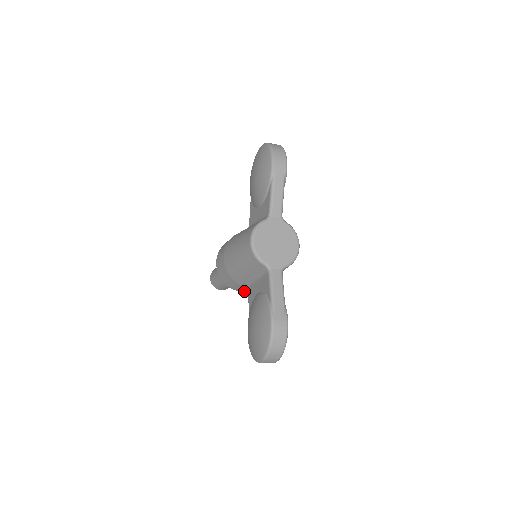
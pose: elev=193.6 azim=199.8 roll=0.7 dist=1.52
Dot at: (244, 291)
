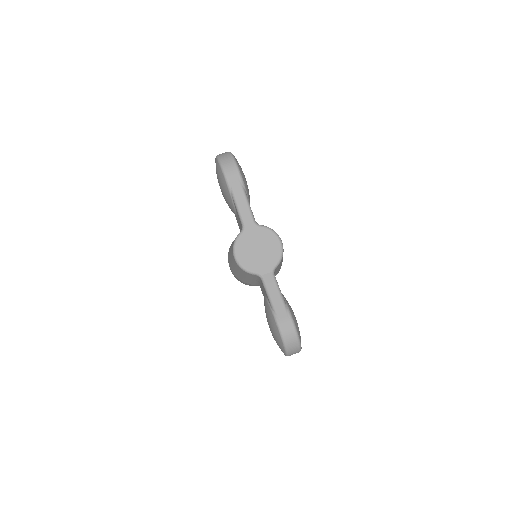
Dot at: occluded
